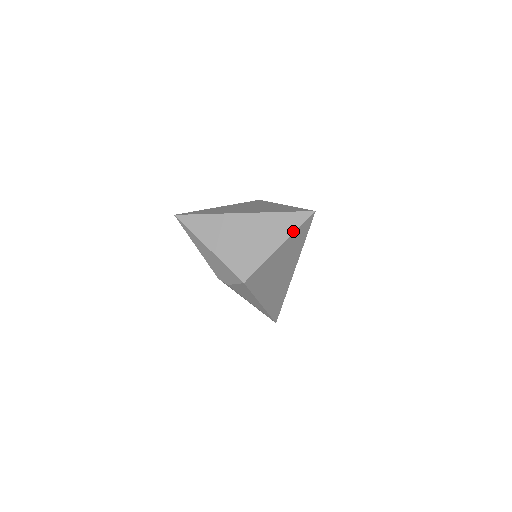
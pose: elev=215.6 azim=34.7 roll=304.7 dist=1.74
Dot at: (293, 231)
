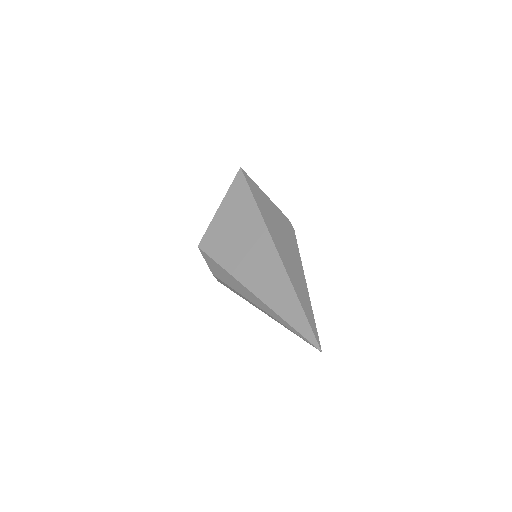
Dot at: (229, 190)
